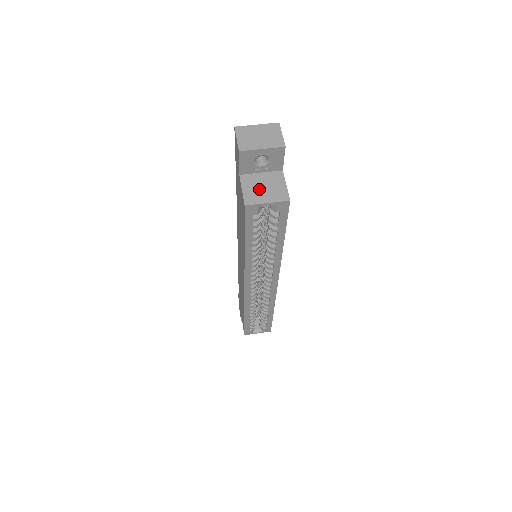
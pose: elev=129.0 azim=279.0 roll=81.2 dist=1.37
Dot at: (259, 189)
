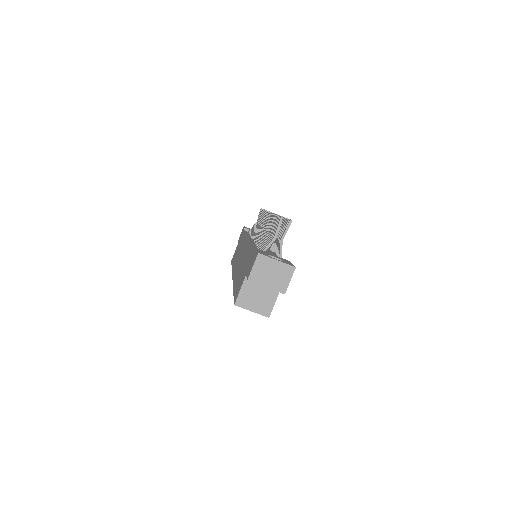
Dot at: (253, 296)
